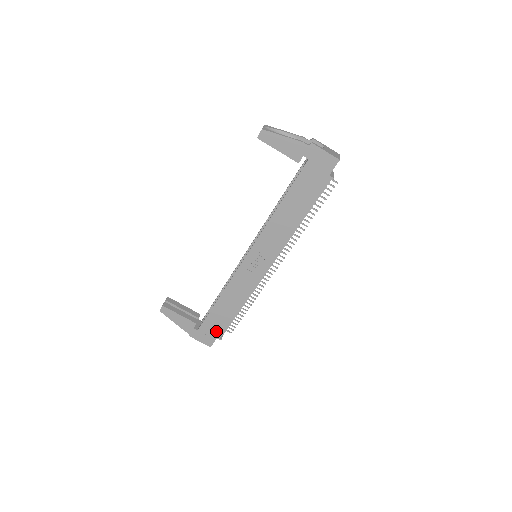
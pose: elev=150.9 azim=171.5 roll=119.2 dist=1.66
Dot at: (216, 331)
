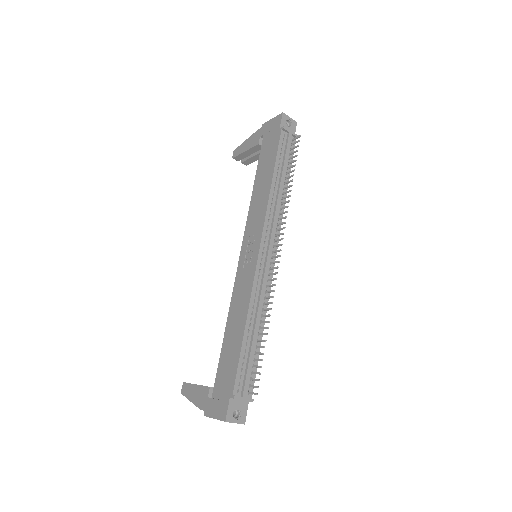
Dot at: (228, 384)
